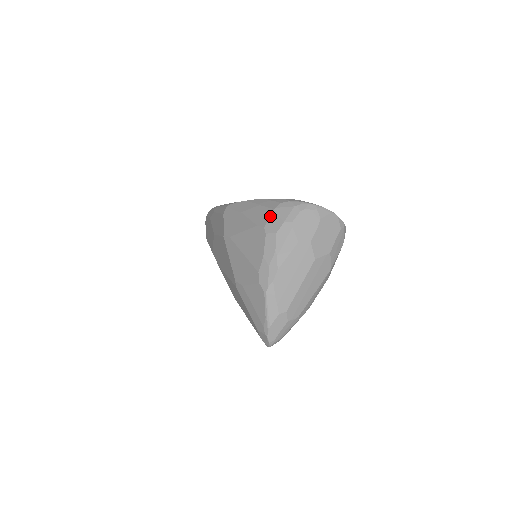
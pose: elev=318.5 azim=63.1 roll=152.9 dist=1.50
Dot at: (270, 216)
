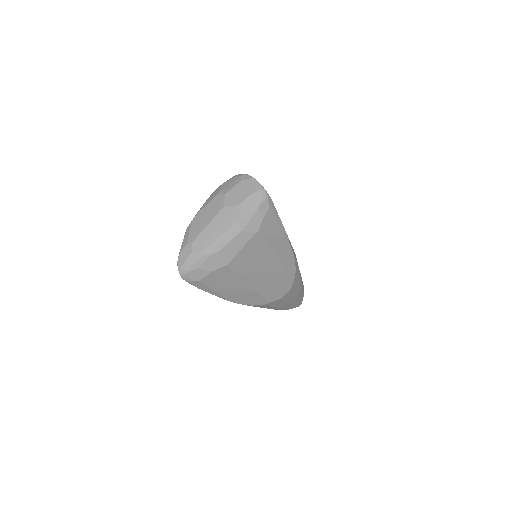
Dot at: occluded
